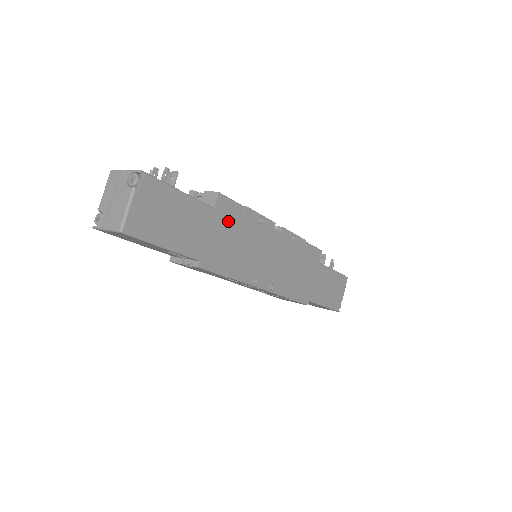
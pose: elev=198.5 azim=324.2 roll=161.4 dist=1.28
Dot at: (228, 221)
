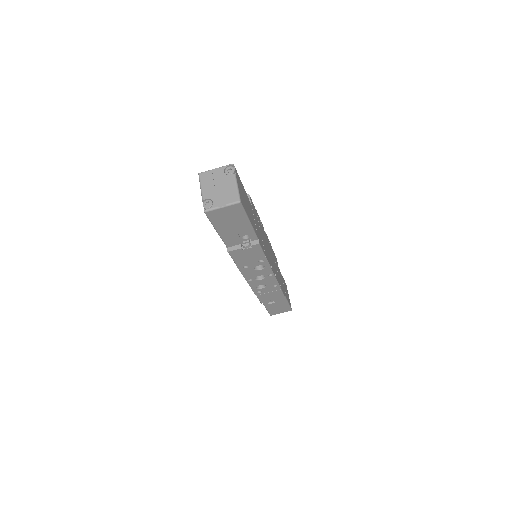
Dot at: (256, 216)
